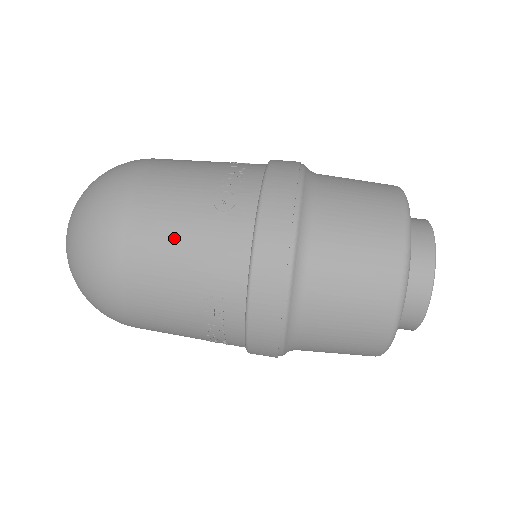
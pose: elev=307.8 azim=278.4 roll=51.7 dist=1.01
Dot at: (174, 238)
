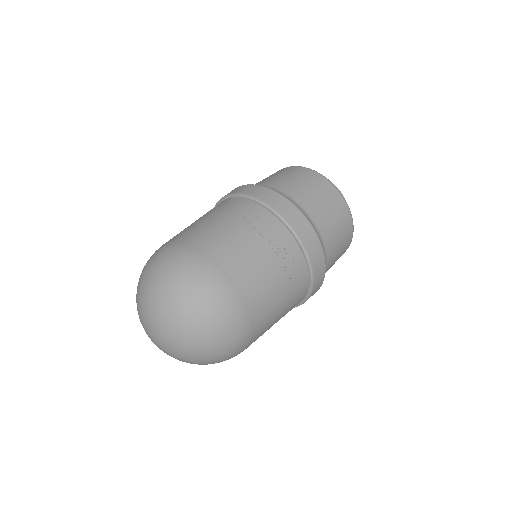
Dot at: (277, 315)
